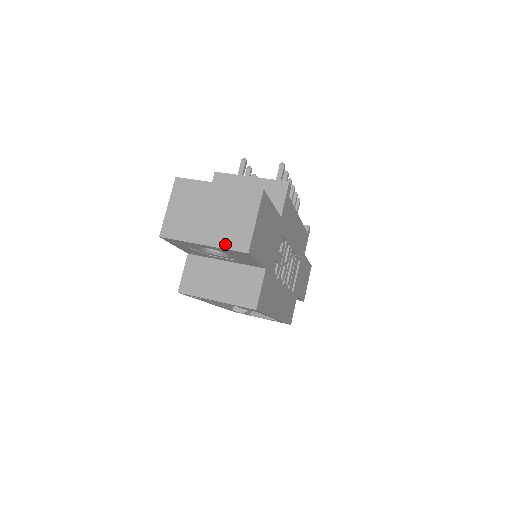
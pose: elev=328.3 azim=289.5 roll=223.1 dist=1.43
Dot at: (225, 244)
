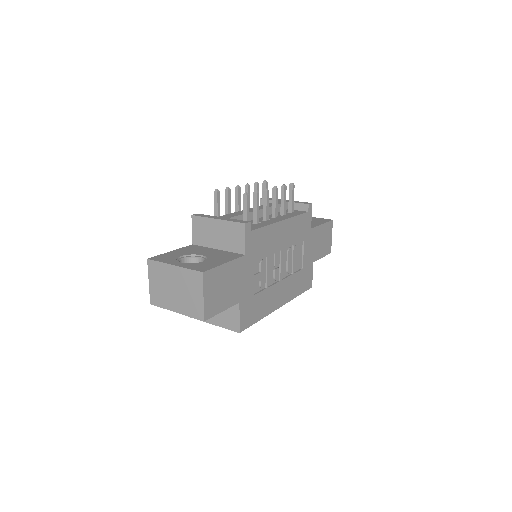
Dot at: (189, 313)
